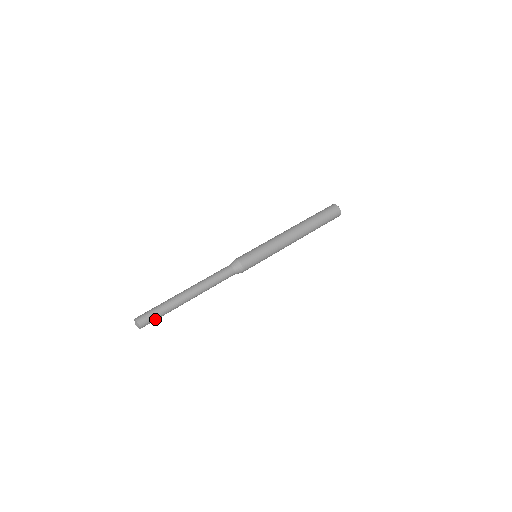
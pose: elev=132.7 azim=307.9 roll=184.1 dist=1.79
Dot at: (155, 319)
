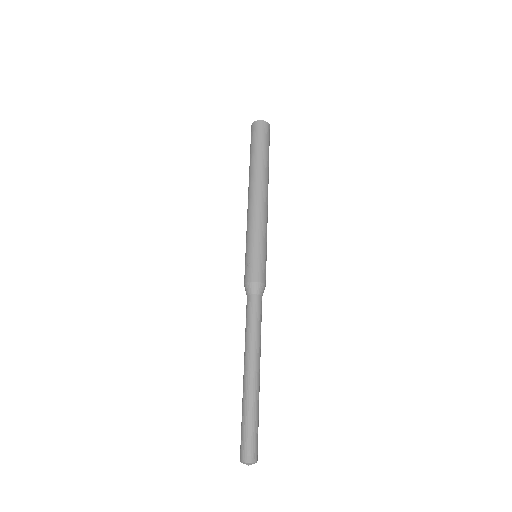
Dot at: (256, 435)
